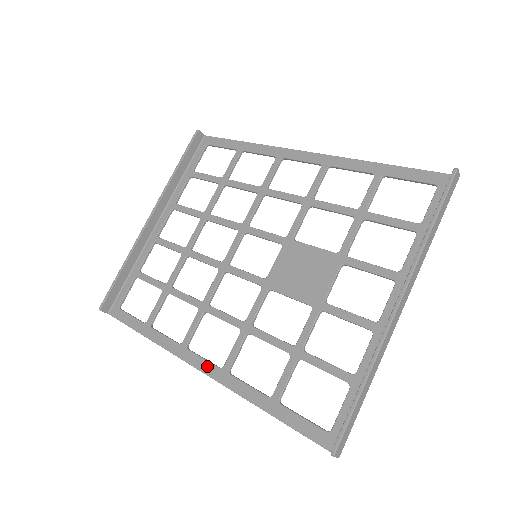
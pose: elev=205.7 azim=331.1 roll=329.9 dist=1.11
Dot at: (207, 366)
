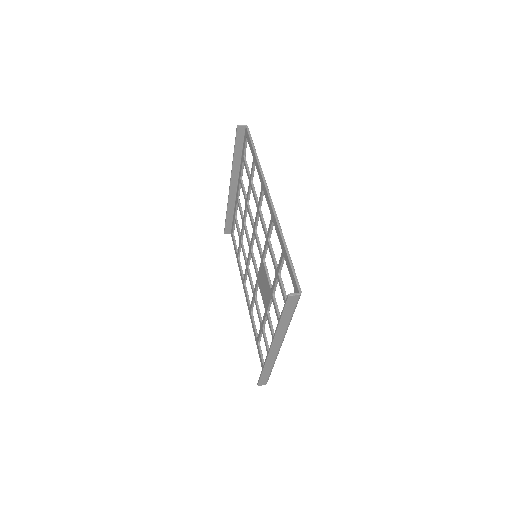
Dot at: (247, 301)
